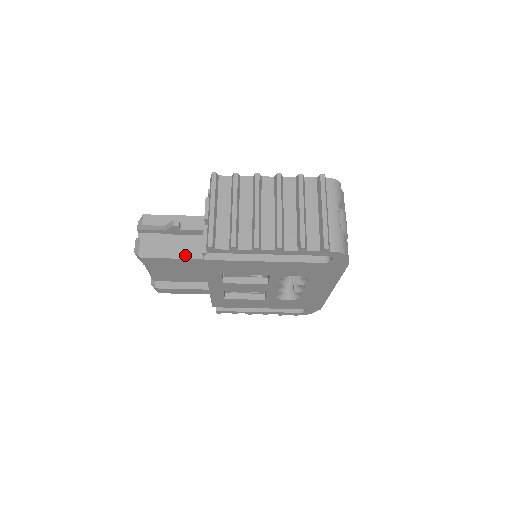
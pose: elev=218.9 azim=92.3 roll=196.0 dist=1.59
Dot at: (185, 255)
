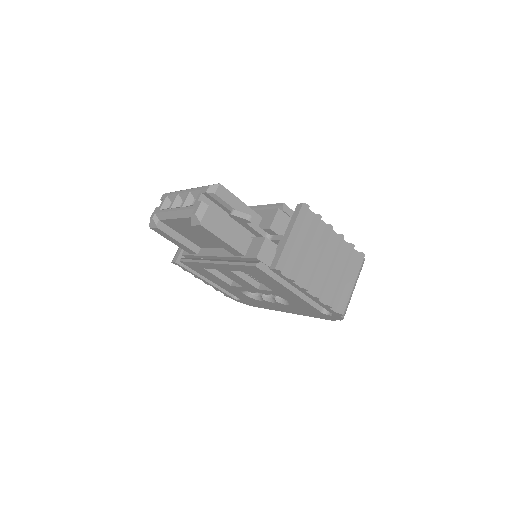
Dot at: (234, 244)
